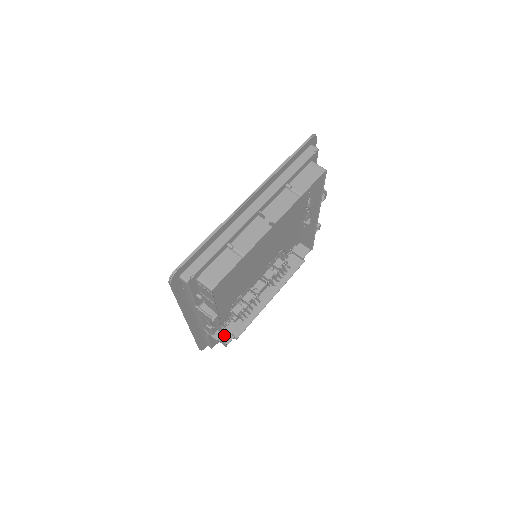
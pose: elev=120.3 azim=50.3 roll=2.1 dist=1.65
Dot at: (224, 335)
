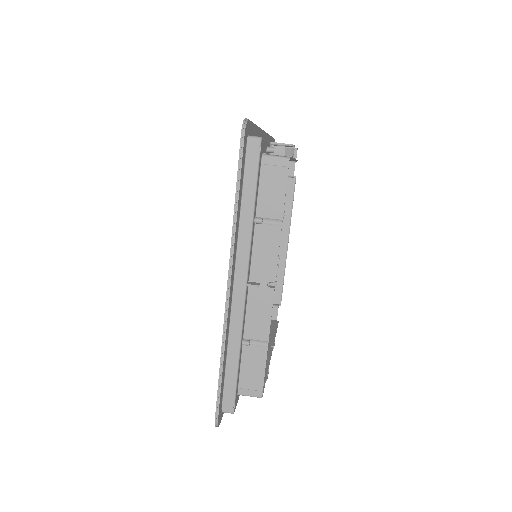
Dot at: occluded
